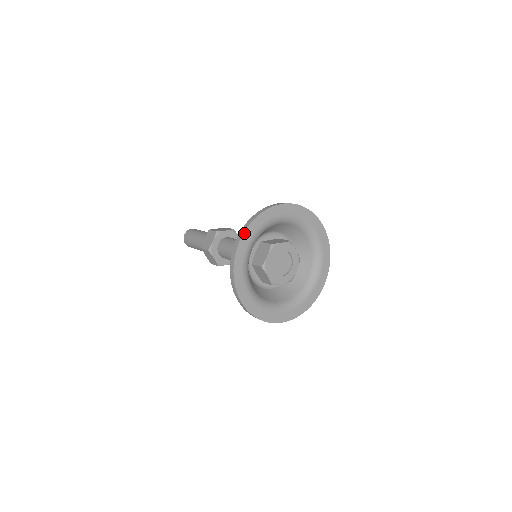
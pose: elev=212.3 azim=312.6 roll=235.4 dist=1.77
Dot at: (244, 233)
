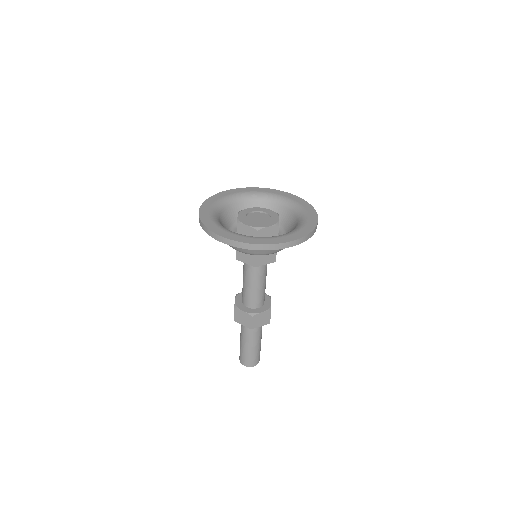
Dot at: (202, 206)
